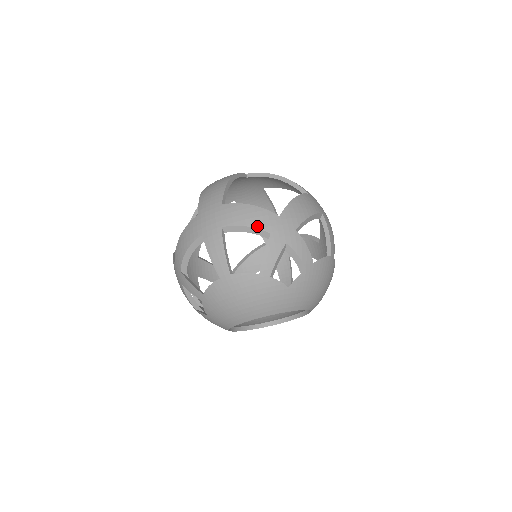
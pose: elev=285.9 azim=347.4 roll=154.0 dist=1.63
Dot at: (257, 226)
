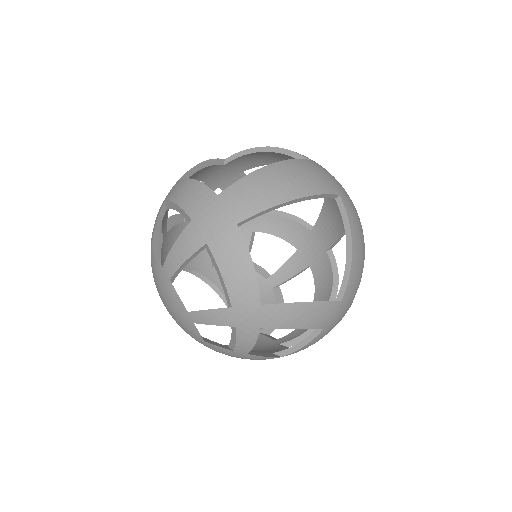
Dot at: (229, 288)
